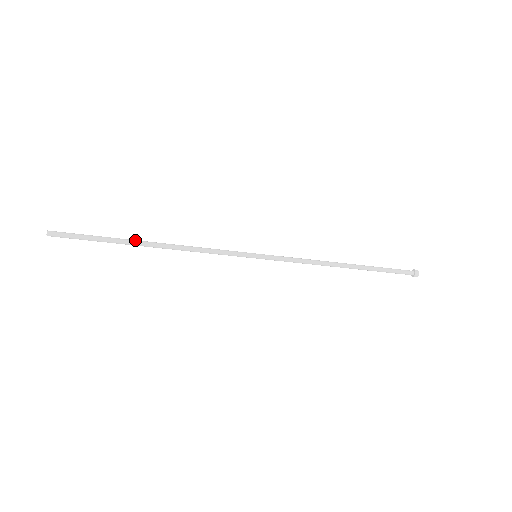
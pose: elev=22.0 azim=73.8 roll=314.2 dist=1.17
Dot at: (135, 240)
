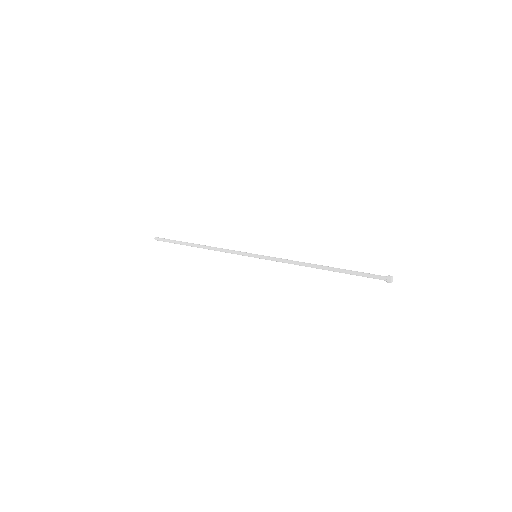
Dot at: (190, 244)
